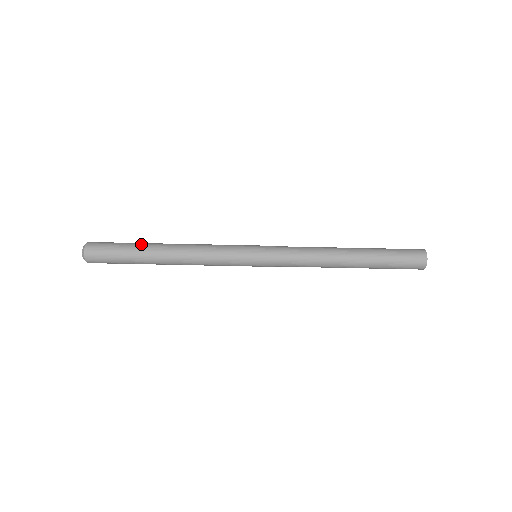
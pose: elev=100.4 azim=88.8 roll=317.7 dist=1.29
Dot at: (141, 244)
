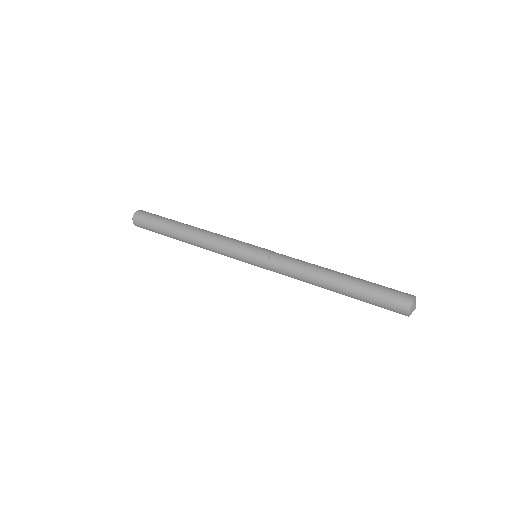
Dot at: (177, 221)
